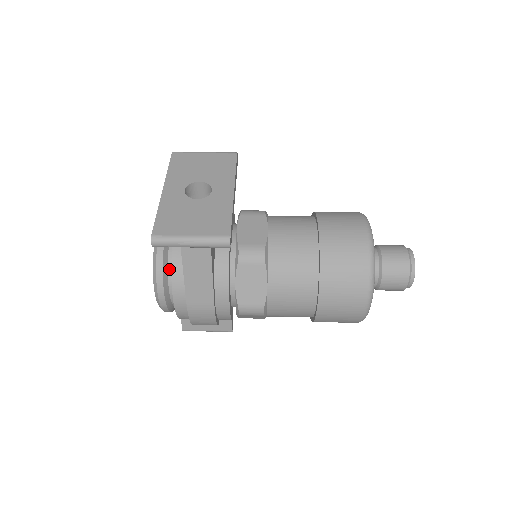
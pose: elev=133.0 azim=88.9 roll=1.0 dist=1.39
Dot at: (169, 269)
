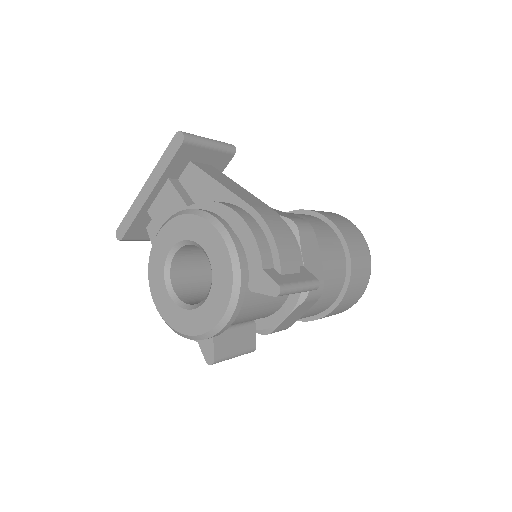
Dot at: occluded
